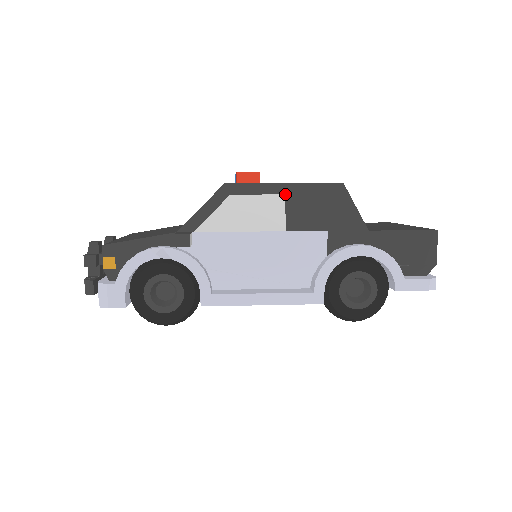
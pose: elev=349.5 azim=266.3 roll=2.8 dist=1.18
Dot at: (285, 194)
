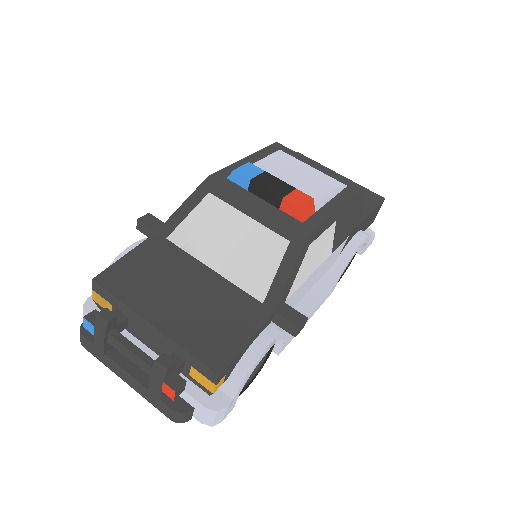
Dot at: (336, 220)
